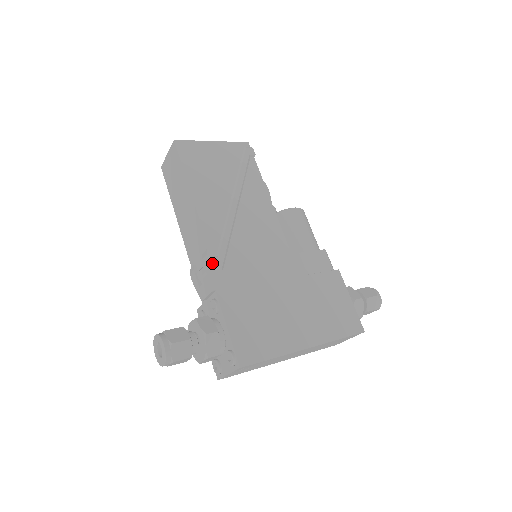
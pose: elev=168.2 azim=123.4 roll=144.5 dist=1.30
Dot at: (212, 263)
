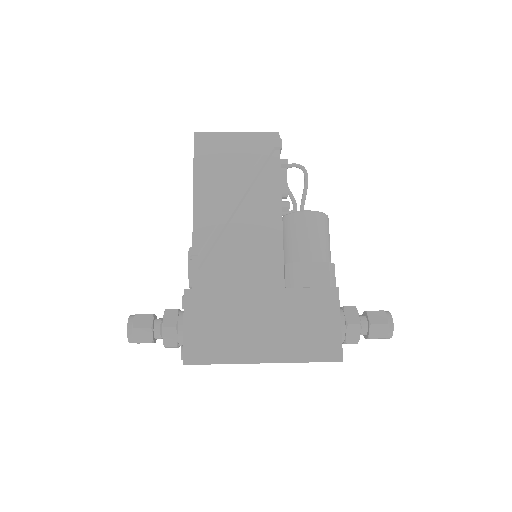
Dot at: (191, 261)
